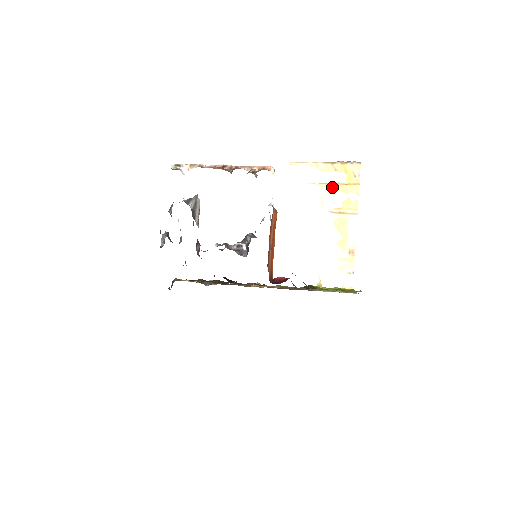
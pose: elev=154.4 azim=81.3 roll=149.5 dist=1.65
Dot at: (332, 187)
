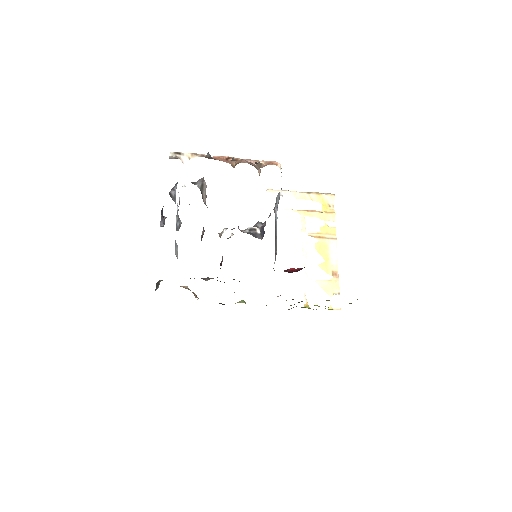
Dot at: (310, 214)
